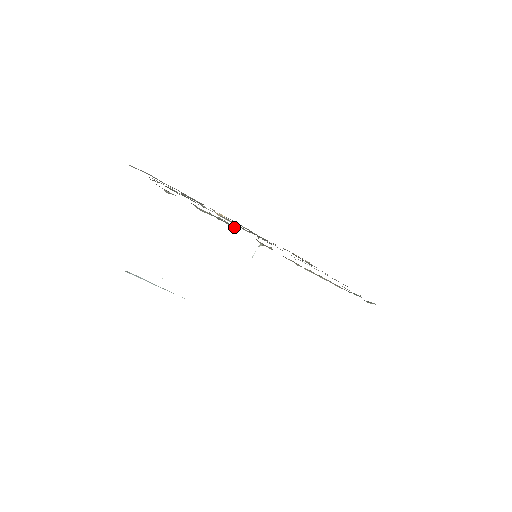
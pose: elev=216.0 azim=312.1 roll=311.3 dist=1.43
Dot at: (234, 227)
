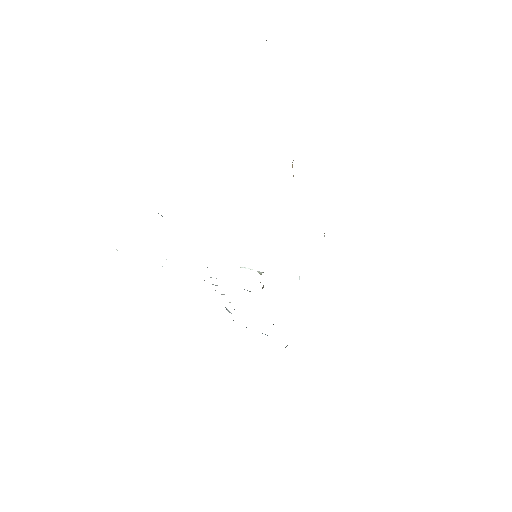
Dot at: occluded
